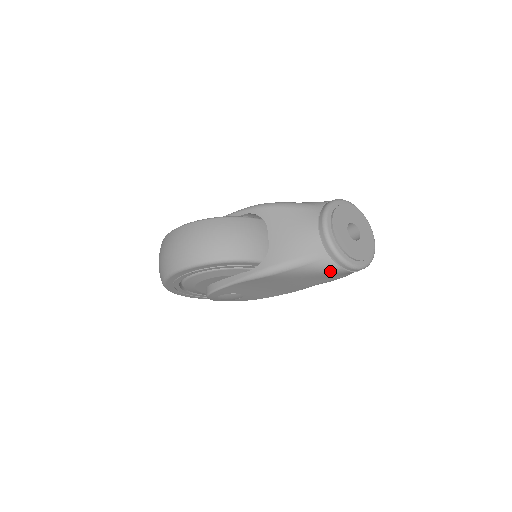
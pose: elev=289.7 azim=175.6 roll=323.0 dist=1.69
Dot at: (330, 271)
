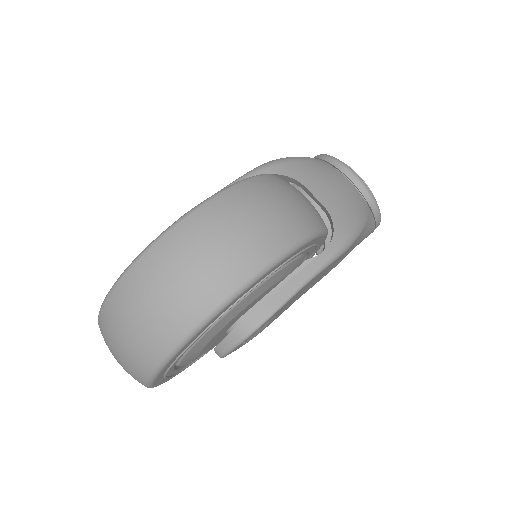
Dot at: (369, 233)
